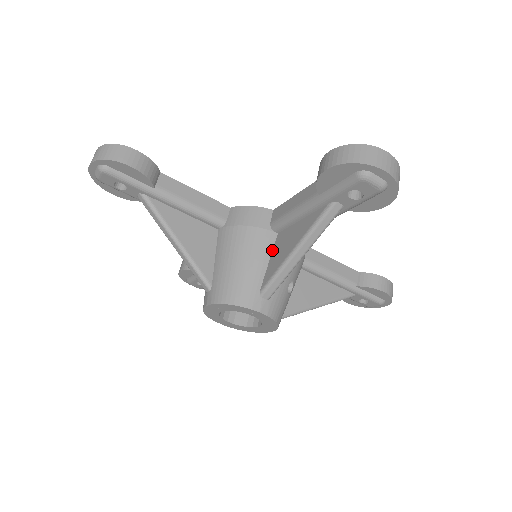
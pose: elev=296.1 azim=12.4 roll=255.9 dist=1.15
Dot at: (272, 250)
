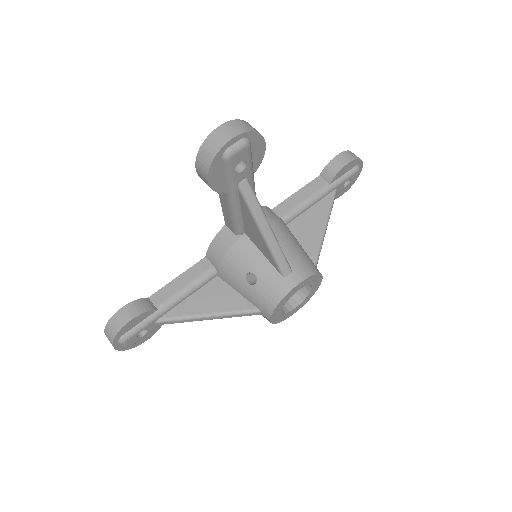
Dot at: occluded
